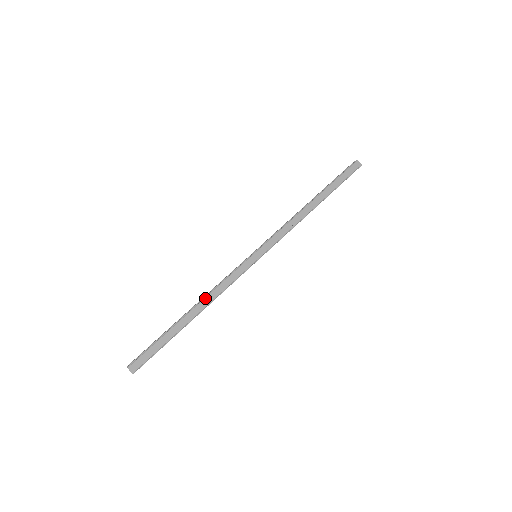
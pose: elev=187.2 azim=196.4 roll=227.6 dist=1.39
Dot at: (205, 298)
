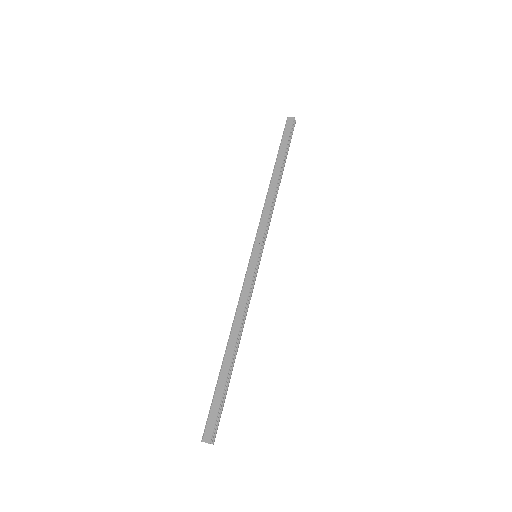
Dot at: (233, 325)
